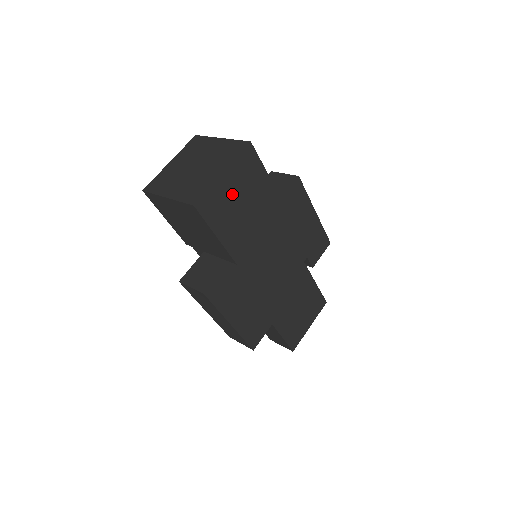
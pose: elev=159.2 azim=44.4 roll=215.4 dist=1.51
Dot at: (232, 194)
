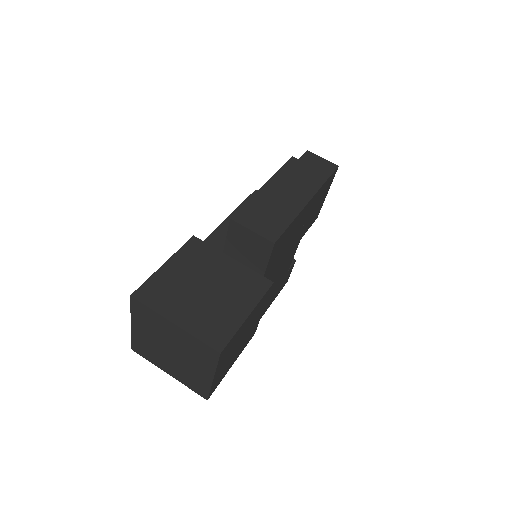
Dot at: (228, 360)
